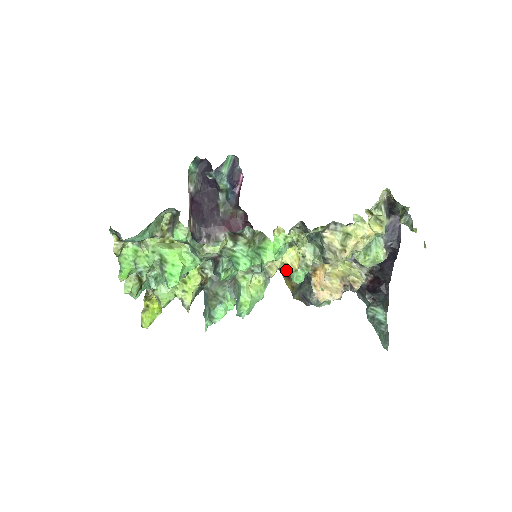
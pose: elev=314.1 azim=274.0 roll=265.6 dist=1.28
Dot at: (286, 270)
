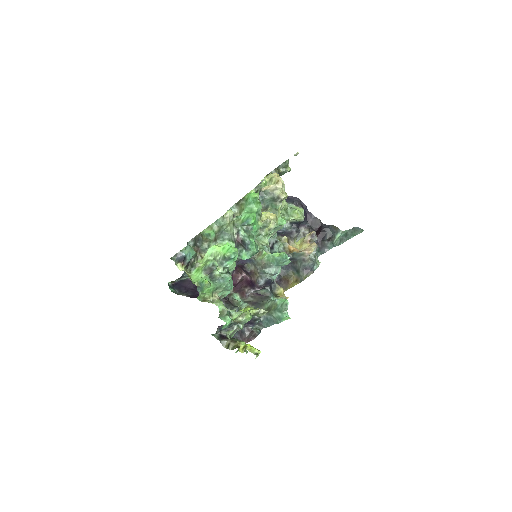
Dot at: (273, 225)
